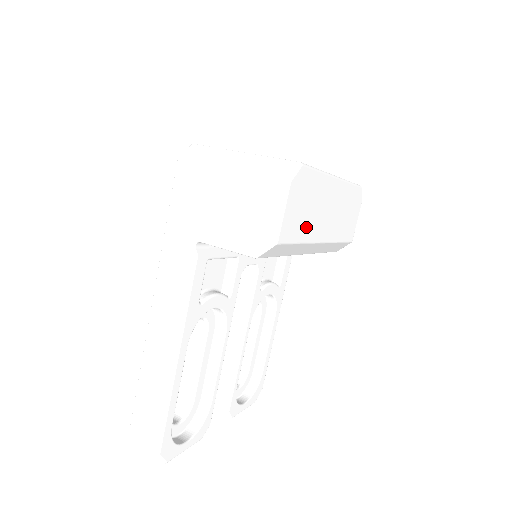
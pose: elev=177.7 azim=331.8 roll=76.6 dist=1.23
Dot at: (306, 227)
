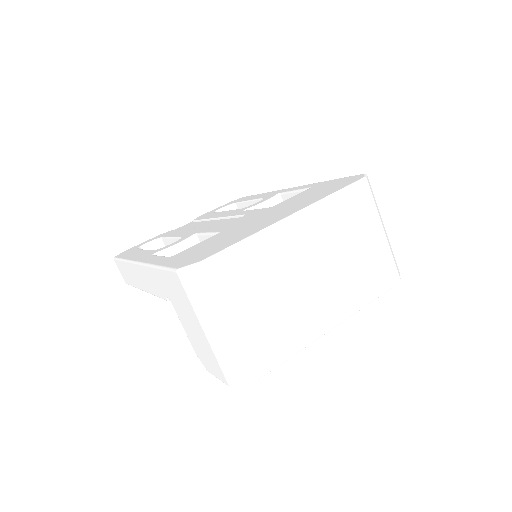
Dot at: occluded
